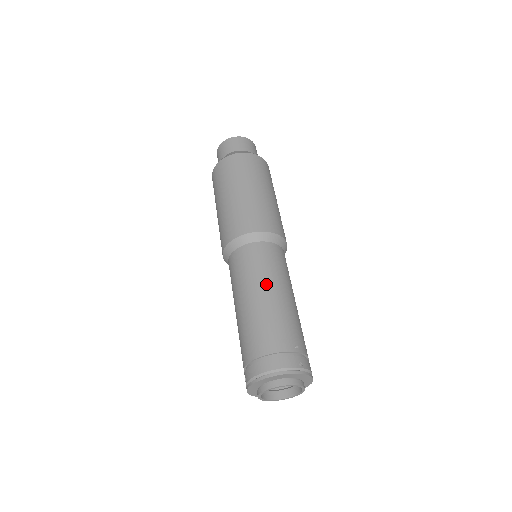
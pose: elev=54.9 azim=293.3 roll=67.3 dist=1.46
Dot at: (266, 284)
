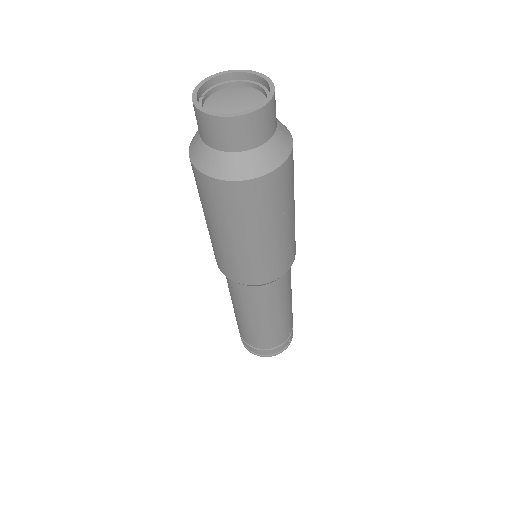
Dot at: (272, 314)
